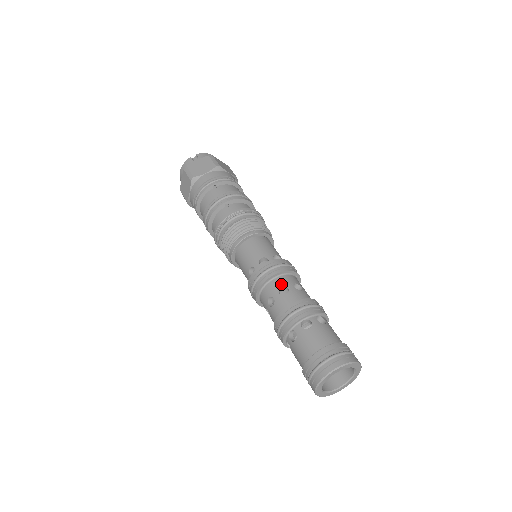
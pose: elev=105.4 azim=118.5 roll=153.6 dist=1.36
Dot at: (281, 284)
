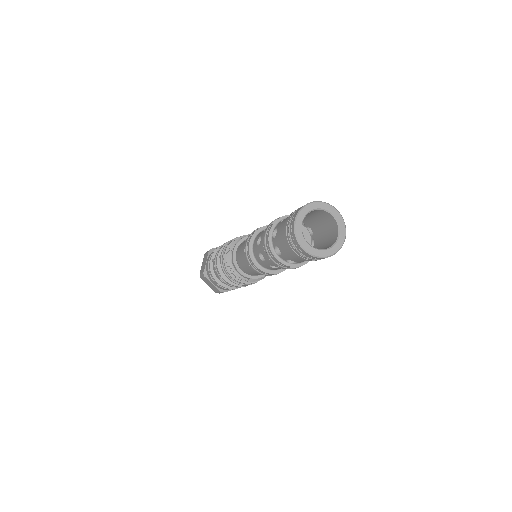
Dot at: (256, 241)
